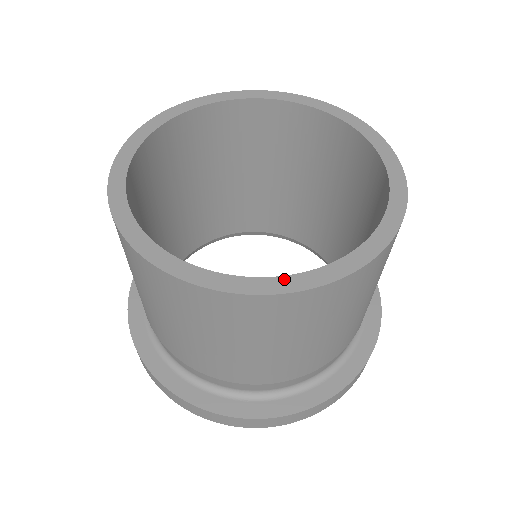
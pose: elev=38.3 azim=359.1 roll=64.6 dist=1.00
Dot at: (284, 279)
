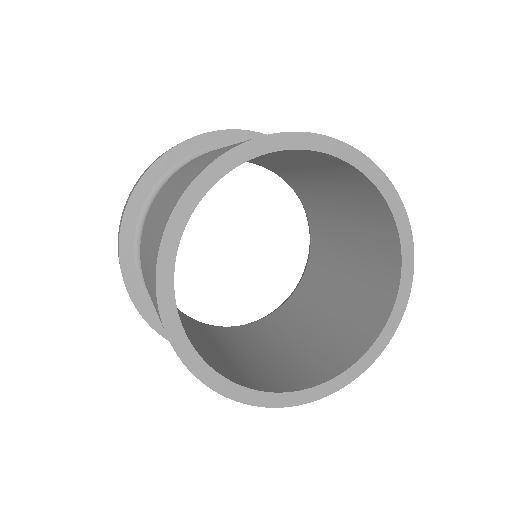
Dot at: (279, 396)
